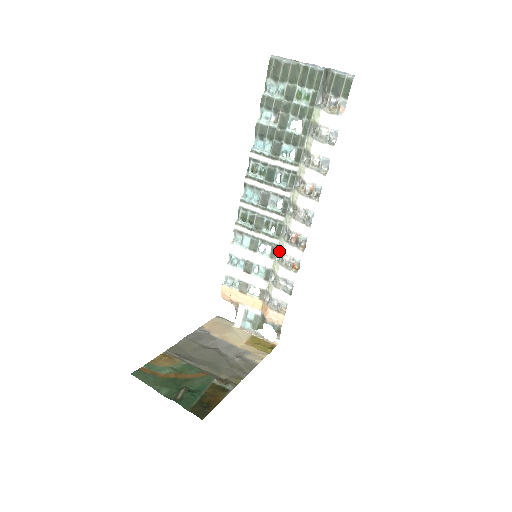
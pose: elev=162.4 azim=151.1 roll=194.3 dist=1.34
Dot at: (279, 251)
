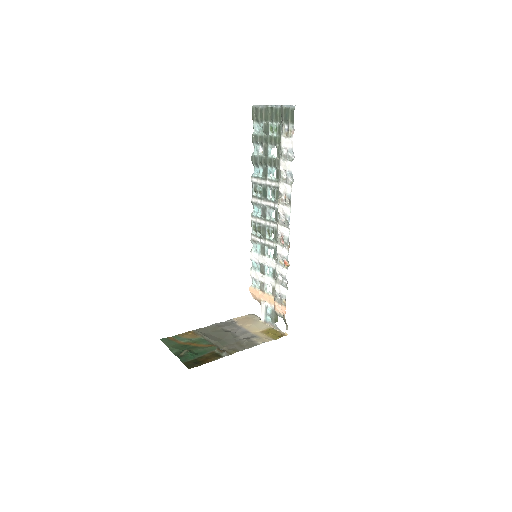
Dot at: occluded
